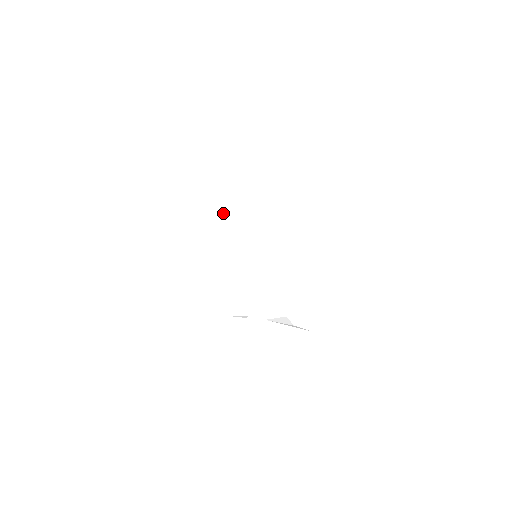
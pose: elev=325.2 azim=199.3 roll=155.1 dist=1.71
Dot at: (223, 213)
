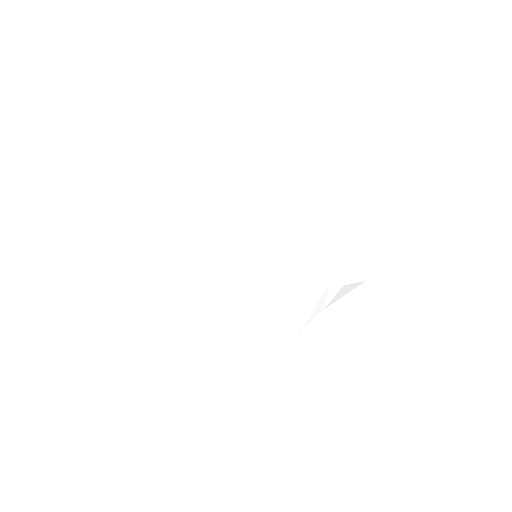
Dot at: (201, 246)
